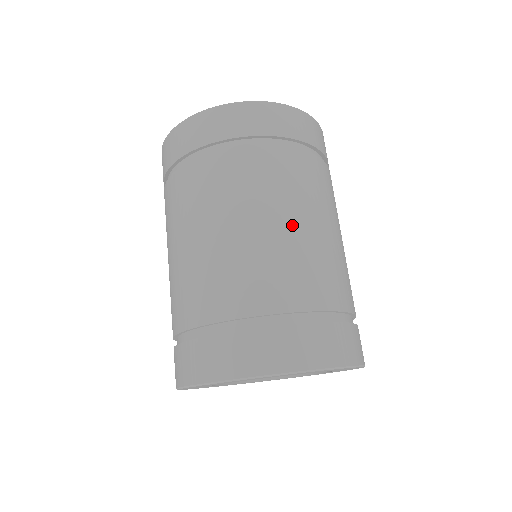
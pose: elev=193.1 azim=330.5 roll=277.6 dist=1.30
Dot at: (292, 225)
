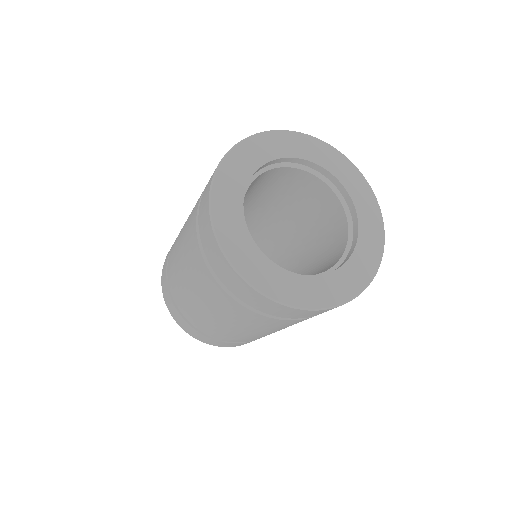
Dot at: occluded
